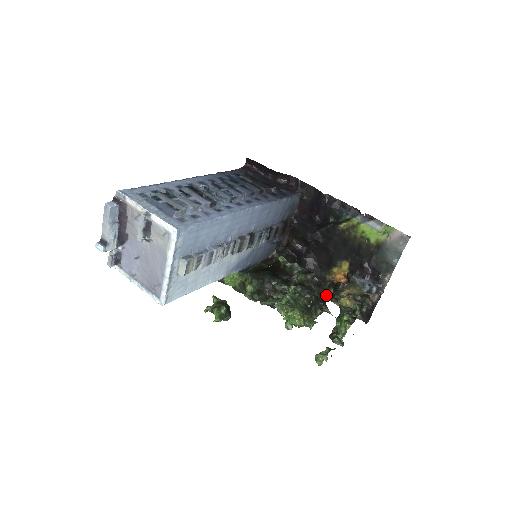
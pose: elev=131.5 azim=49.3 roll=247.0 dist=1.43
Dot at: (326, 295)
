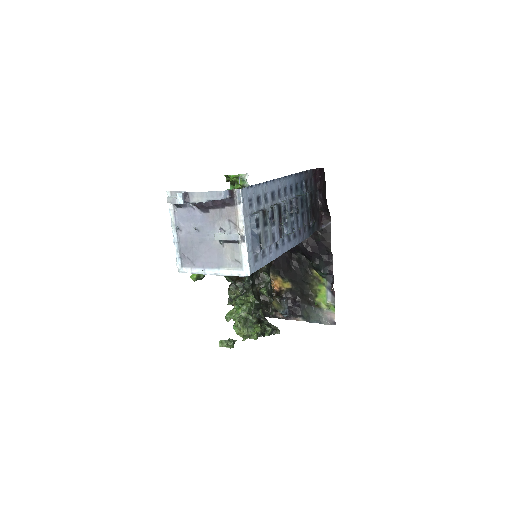
Dot at: occluded
